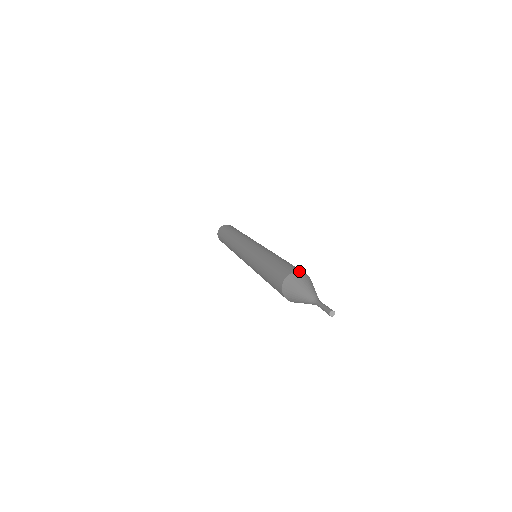
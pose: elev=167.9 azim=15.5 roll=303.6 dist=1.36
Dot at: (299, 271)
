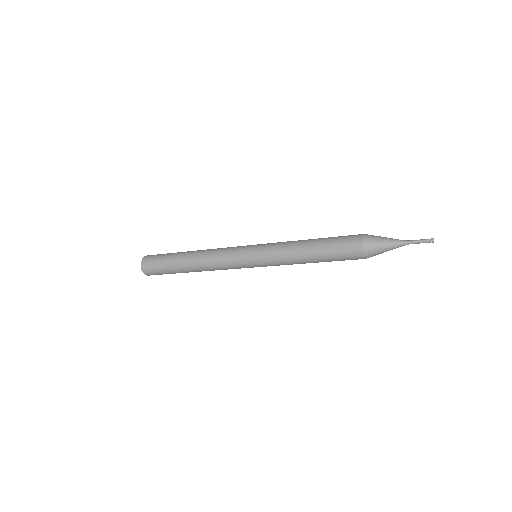
Dot at: occluded
